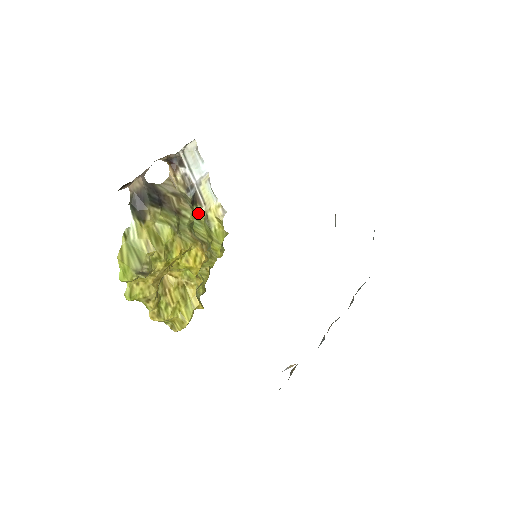
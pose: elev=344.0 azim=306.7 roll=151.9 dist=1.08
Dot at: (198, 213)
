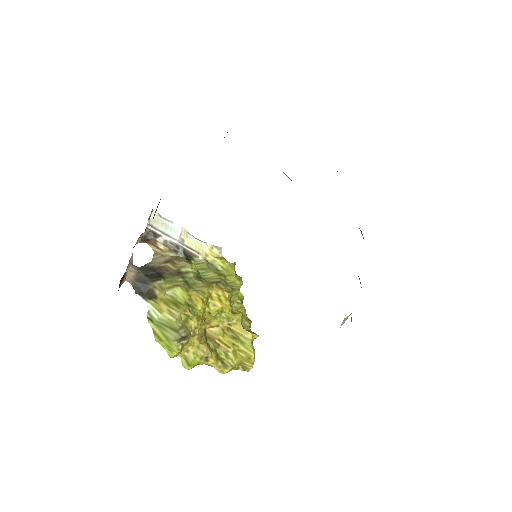
Dot at: (198, 264)
